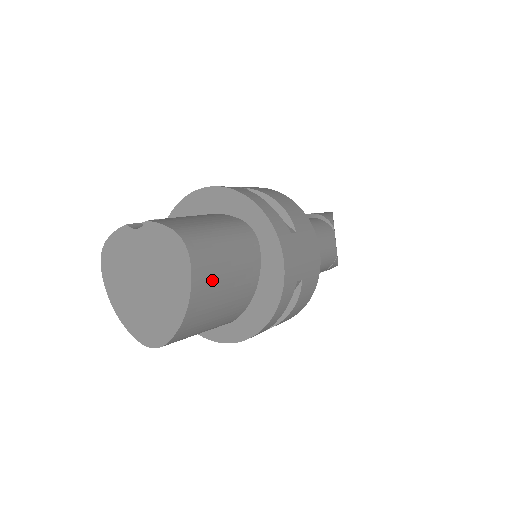
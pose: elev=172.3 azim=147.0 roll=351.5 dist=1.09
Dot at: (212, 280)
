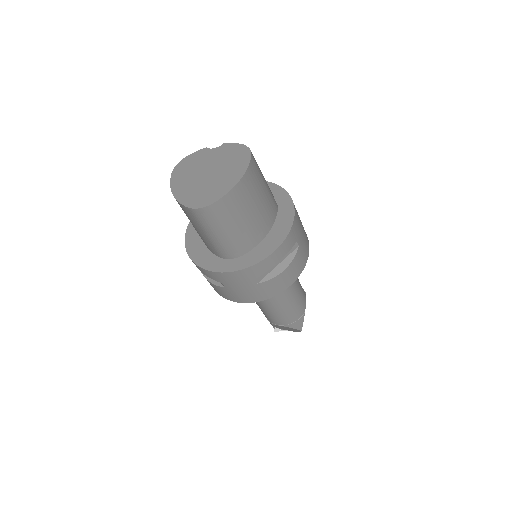
Dot at: (255, 183)
